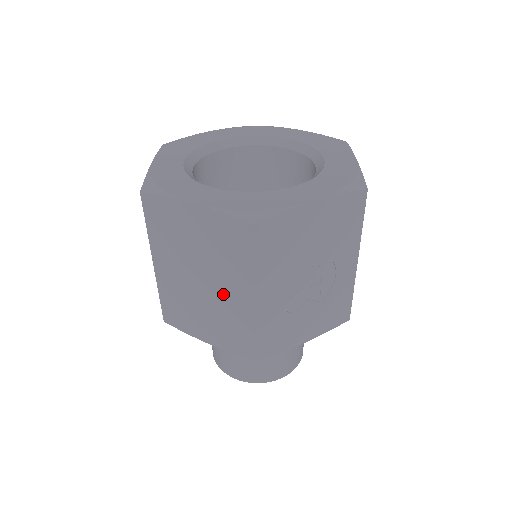
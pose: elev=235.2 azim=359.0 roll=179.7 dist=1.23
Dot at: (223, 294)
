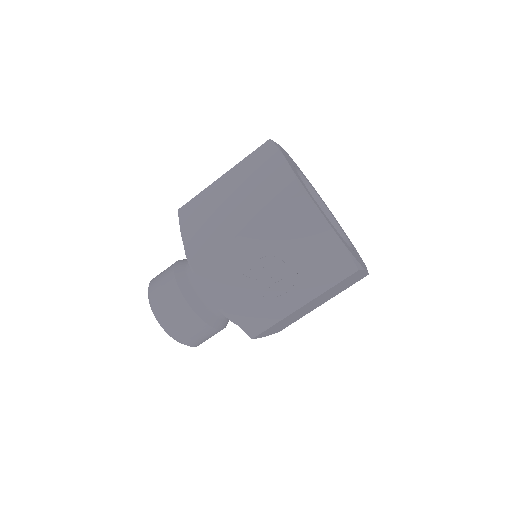
Dot at: (234, 216)
